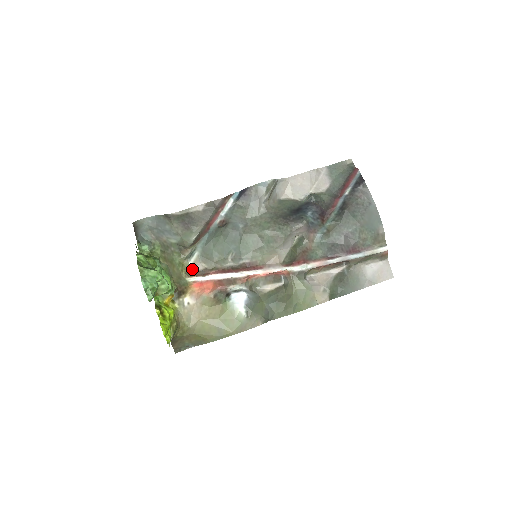
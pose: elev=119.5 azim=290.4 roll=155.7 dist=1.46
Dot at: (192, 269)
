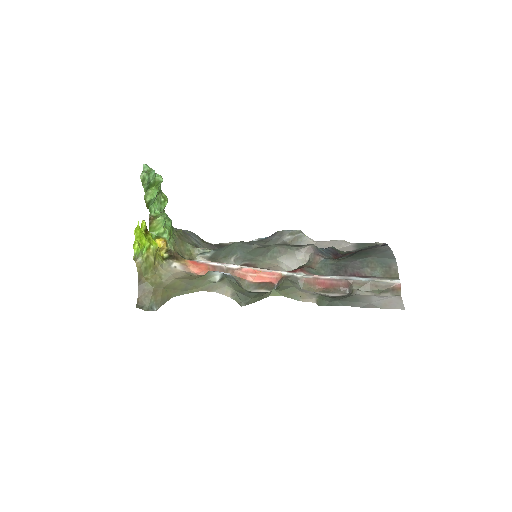
Dot at: occluded
